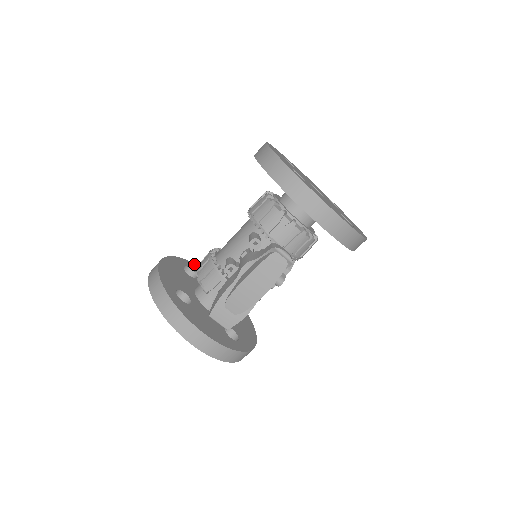
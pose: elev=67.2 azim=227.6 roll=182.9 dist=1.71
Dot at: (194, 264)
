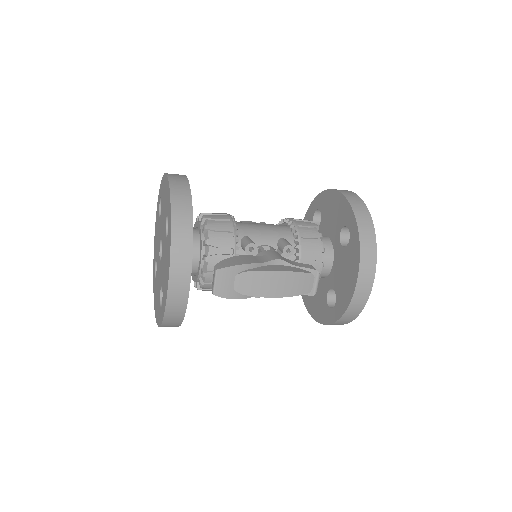
Dot at: occluded
